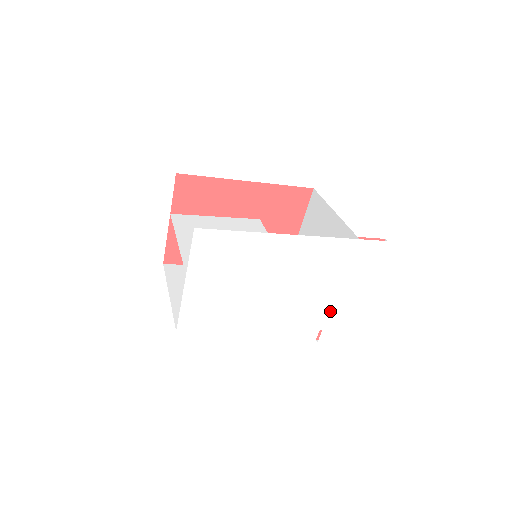
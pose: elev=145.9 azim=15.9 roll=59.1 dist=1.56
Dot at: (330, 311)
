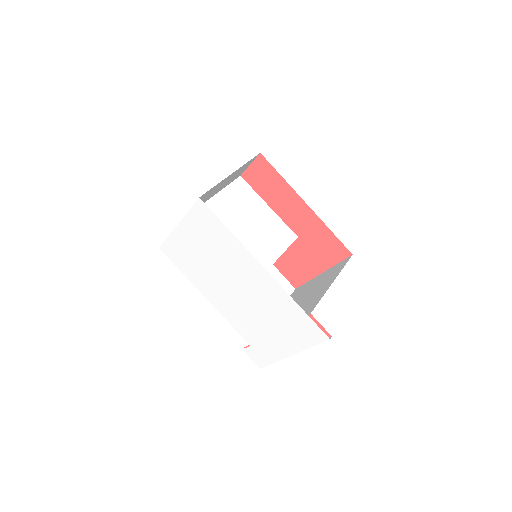
Dot at: (262, 340)
